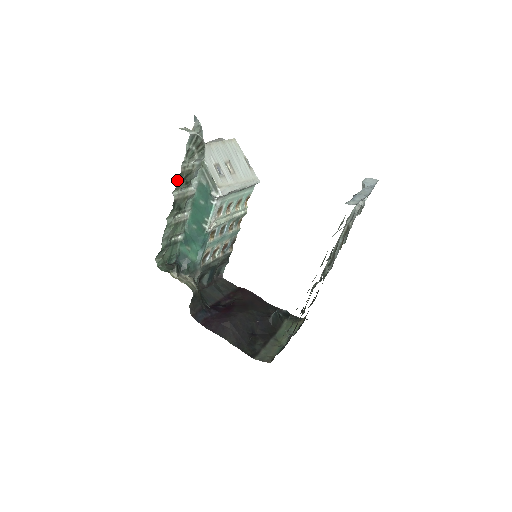
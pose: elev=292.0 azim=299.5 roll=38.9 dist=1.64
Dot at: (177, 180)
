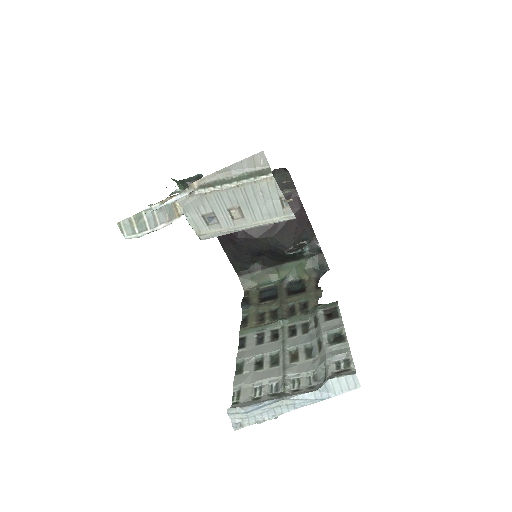
Dot at: occluded
